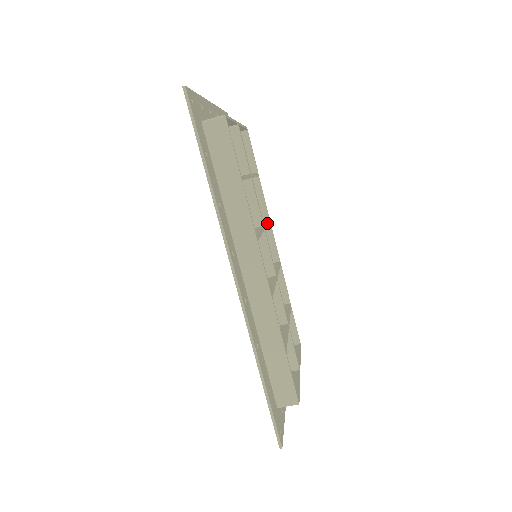
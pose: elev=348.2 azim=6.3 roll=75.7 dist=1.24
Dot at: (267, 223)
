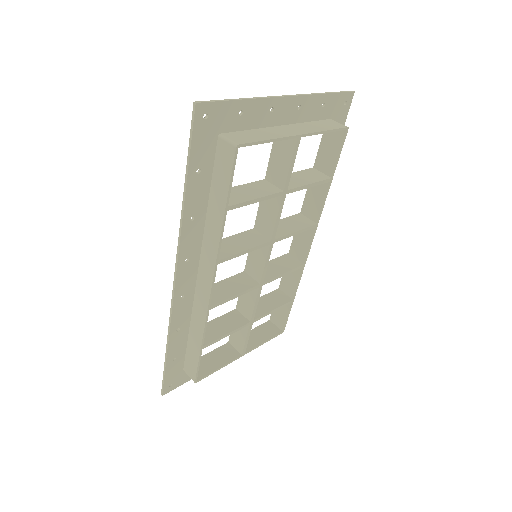
Dot at: (297, 233)
